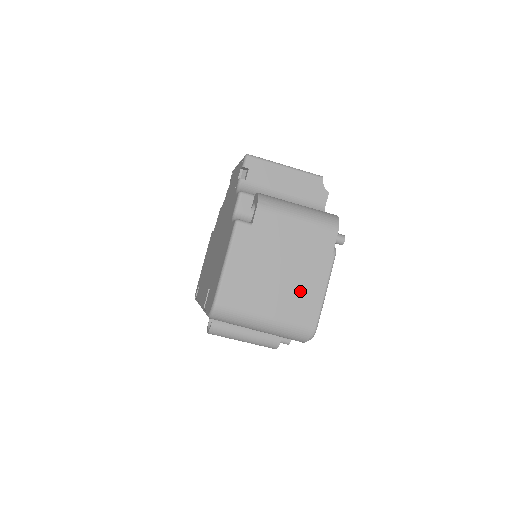
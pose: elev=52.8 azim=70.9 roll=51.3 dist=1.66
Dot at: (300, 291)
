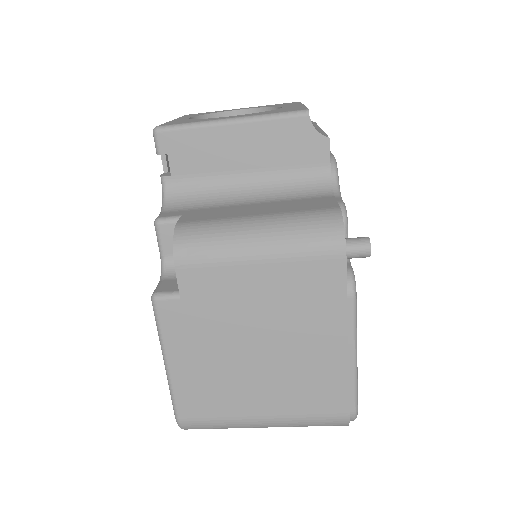
Dot at: (306, 371)
